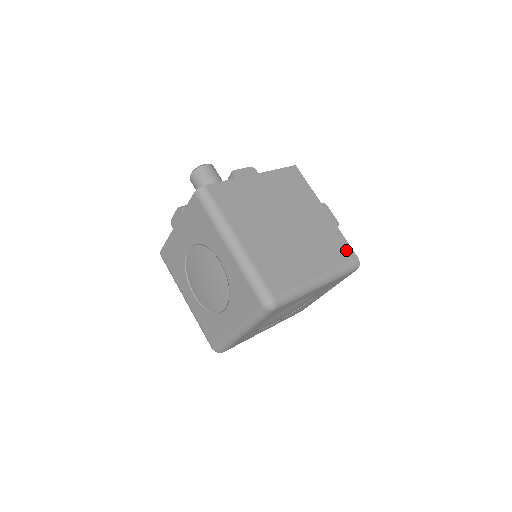
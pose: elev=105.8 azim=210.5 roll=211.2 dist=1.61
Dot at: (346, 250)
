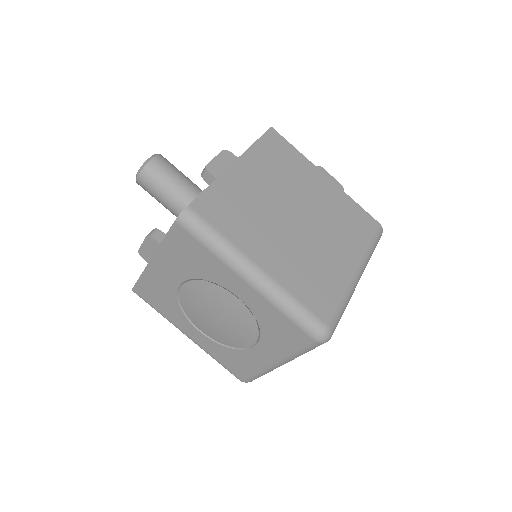
Dot at: (366, 220)
